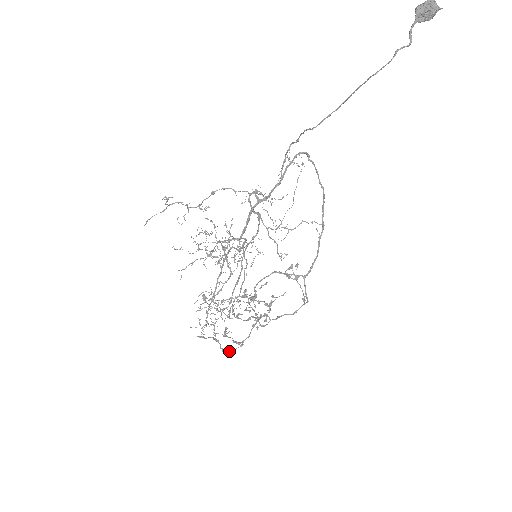
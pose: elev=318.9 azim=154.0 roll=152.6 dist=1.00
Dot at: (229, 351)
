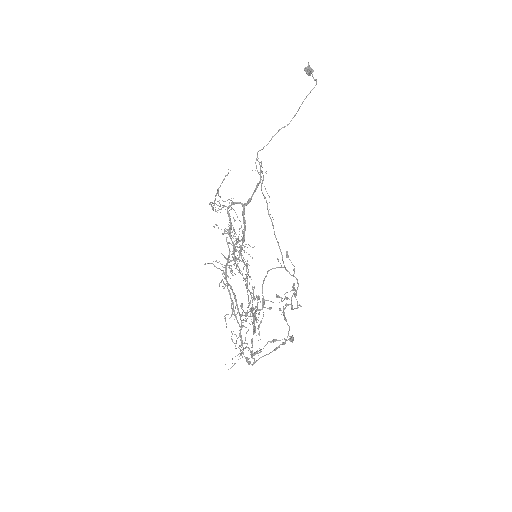
Dot at: occluded
